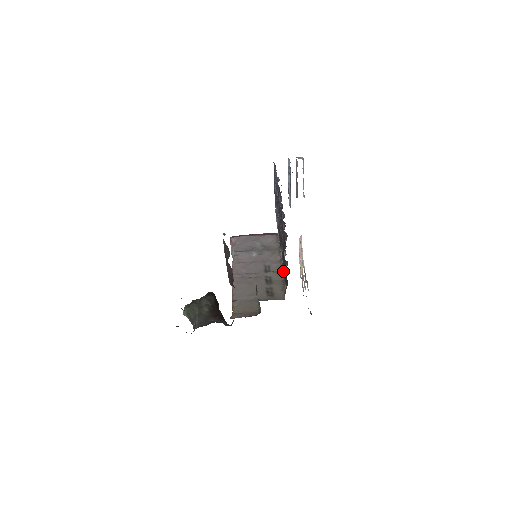
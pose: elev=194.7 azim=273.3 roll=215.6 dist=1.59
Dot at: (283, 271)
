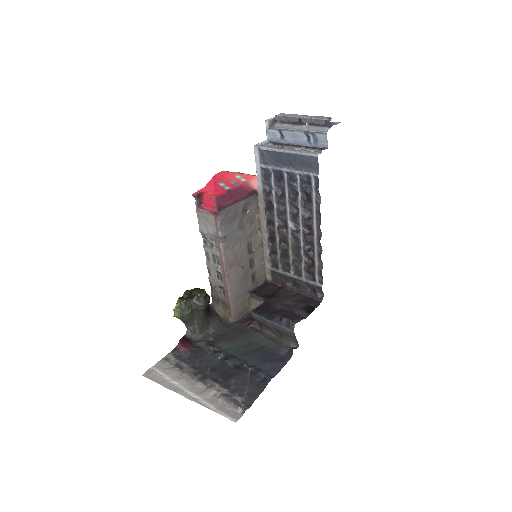
Dot at: (270, 259)
